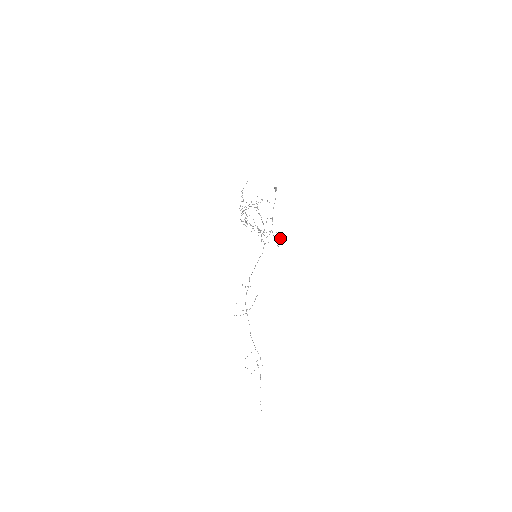
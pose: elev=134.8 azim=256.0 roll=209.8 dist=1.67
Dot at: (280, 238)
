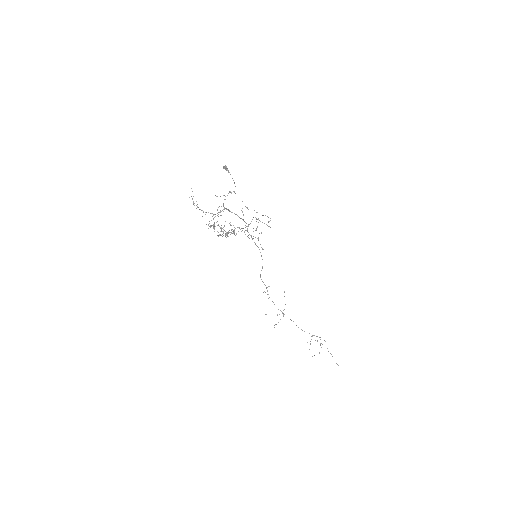
Dot at: occluded
